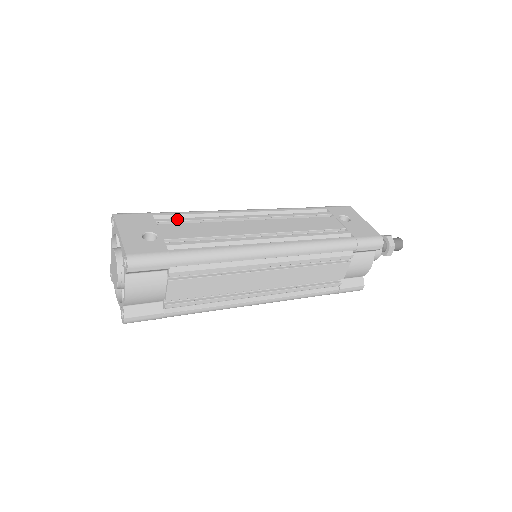
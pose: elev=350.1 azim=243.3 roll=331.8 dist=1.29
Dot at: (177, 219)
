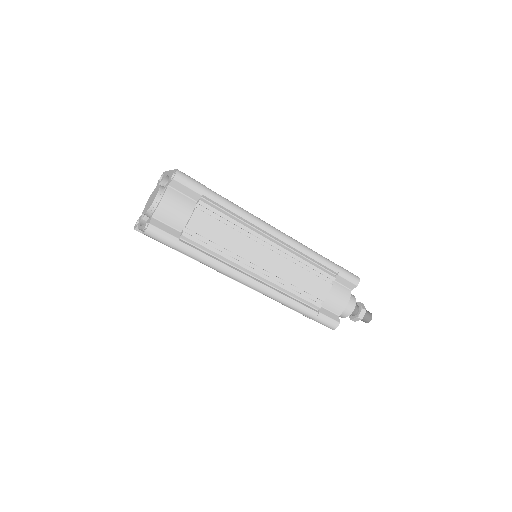
Dot at: occluded
